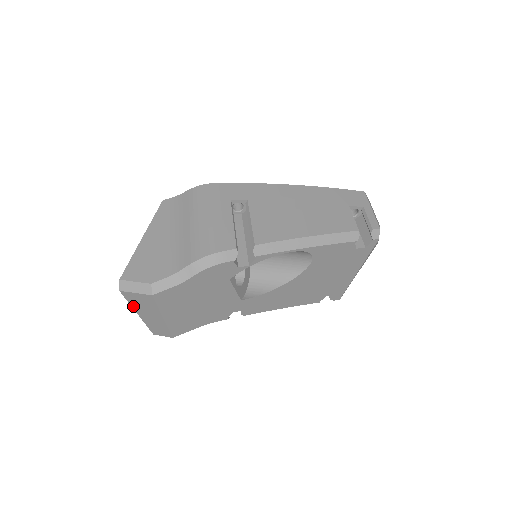
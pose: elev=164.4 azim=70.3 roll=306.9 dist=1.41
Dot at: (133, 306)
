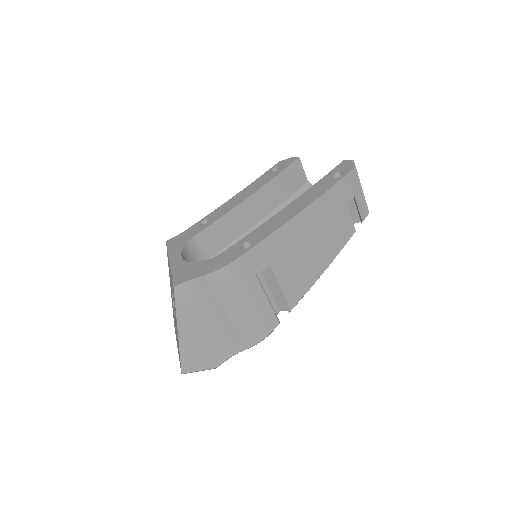
Dot at: occluded
